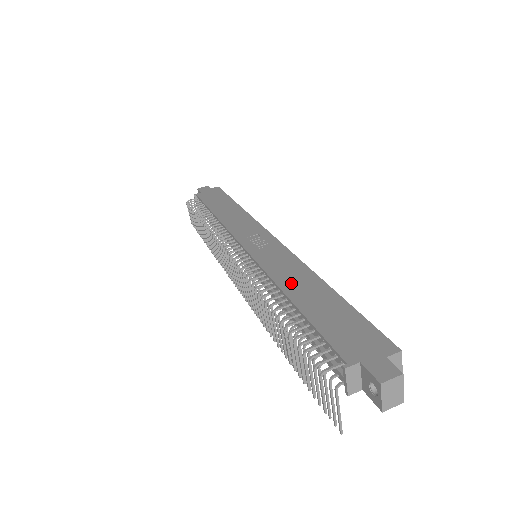
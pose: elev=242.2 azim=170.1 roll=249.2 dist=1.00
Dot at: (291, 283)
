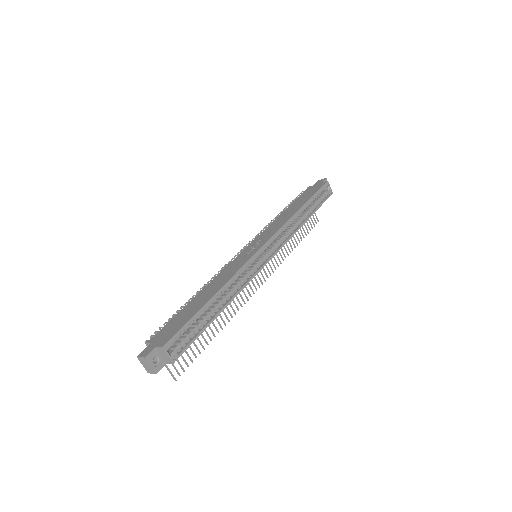
Dot at: (211, 285)
